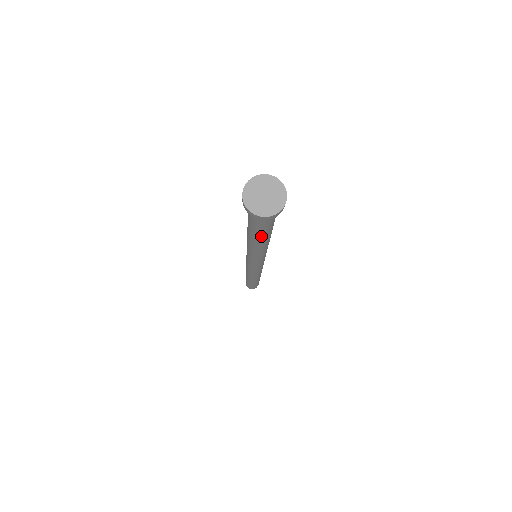
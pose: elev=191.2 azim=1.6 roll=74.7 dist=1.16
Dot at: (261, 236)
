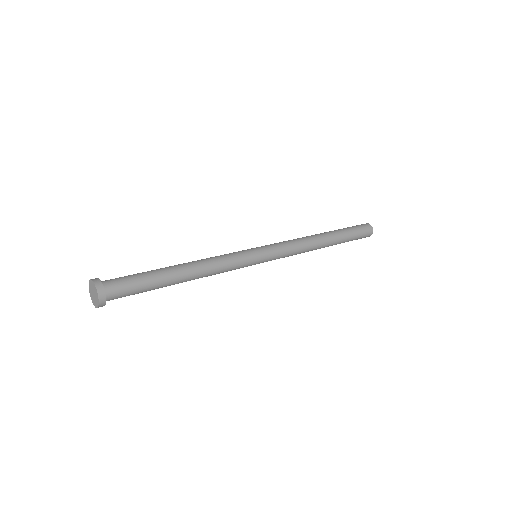
Dot at: occluded
